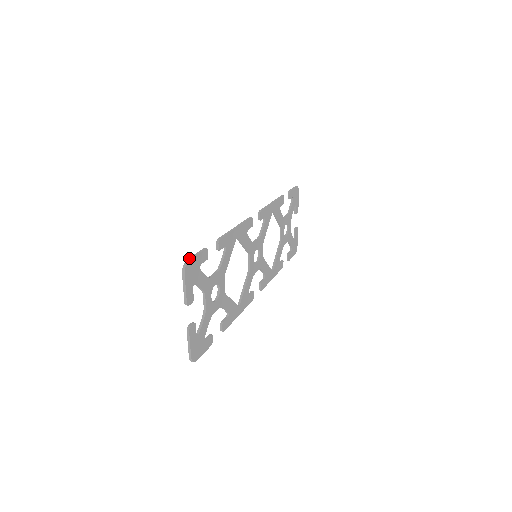
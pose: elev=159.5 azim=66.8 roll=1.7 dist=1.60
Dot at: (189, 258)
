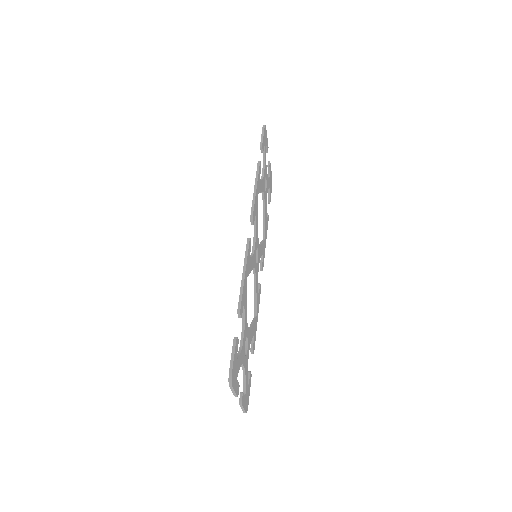
Dot at: (230, 369)
